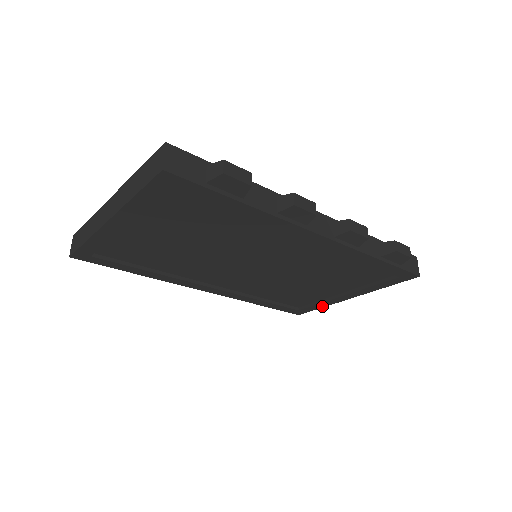
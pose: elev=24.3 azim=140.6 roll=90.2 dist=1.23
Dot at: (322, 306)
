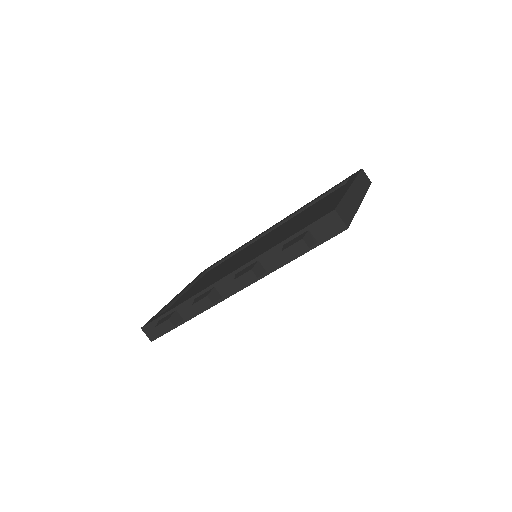
Dot at: occluded
